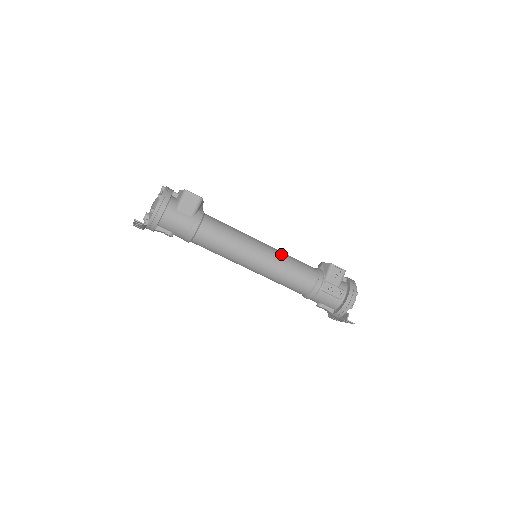
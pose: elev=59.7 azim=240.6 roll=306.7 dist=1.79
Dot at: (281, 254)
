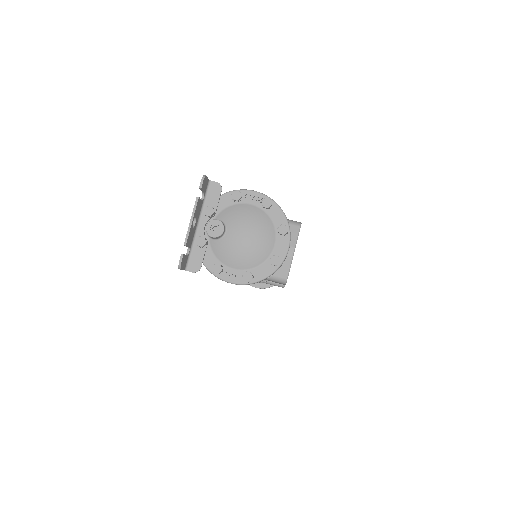
Dot at: occluded
